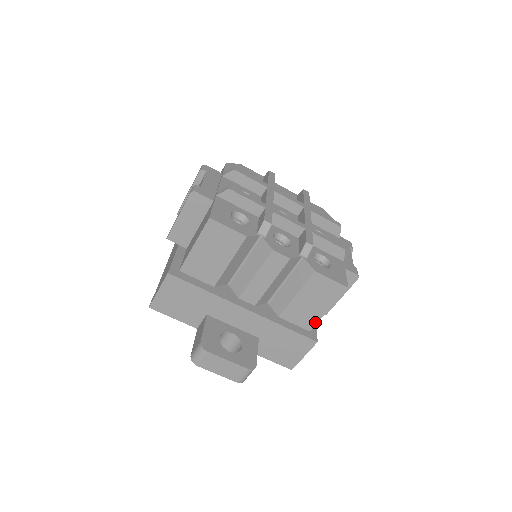
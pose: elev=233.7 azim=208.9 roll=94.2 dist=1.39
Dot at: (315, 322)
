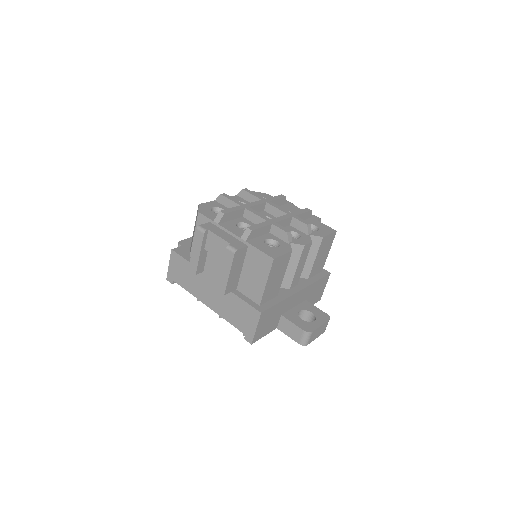
Dot at: (324, 264)
